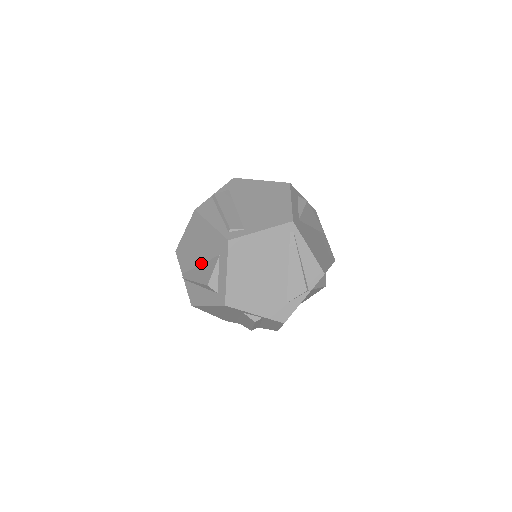
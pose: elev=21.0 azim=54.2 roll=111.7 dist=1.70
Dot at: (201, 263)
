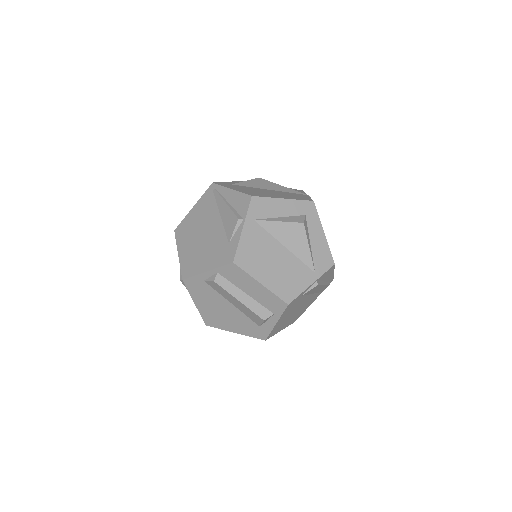
Dot at: occluded
